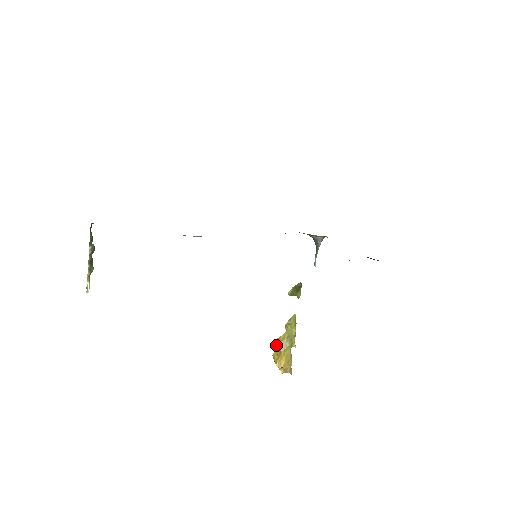
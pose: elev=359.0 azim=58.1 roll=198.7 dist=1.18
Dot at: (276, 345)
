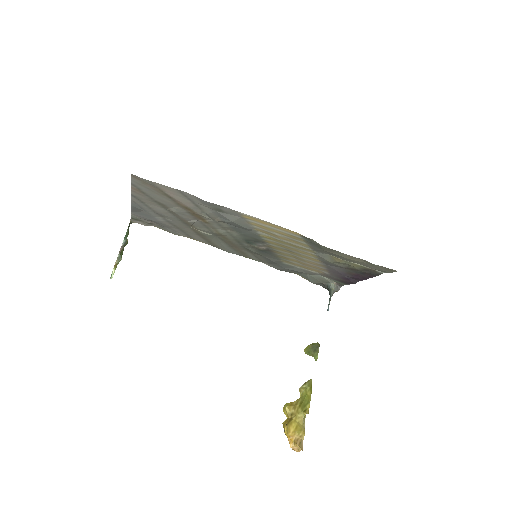
Dot at: (287, 409)
